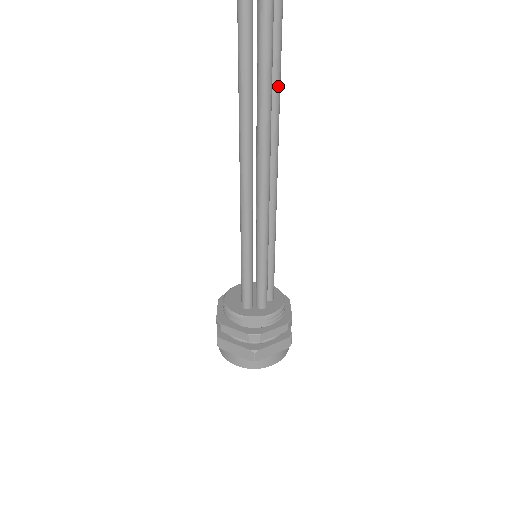
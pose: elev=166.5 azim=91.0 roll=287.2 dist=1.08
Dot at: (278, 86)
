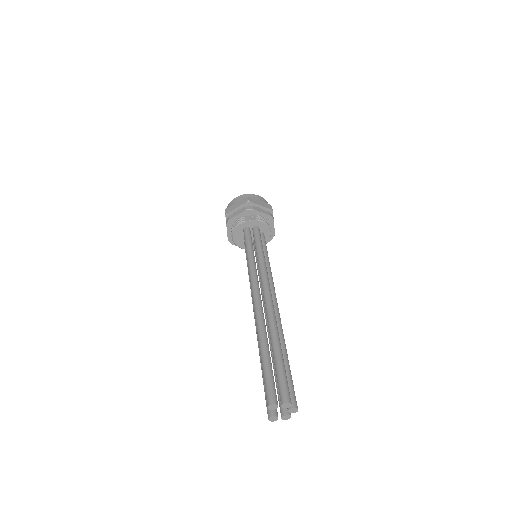
Dot at: occluded
